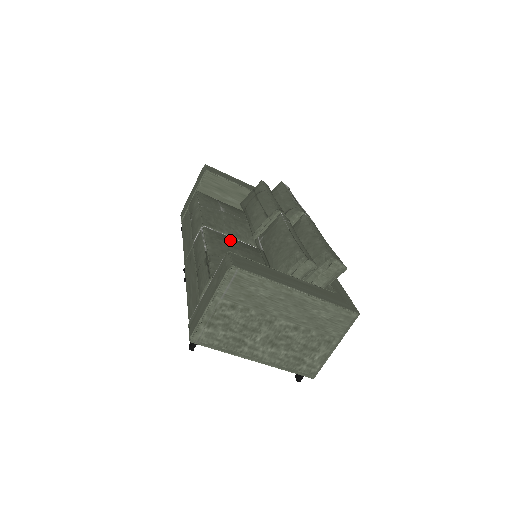
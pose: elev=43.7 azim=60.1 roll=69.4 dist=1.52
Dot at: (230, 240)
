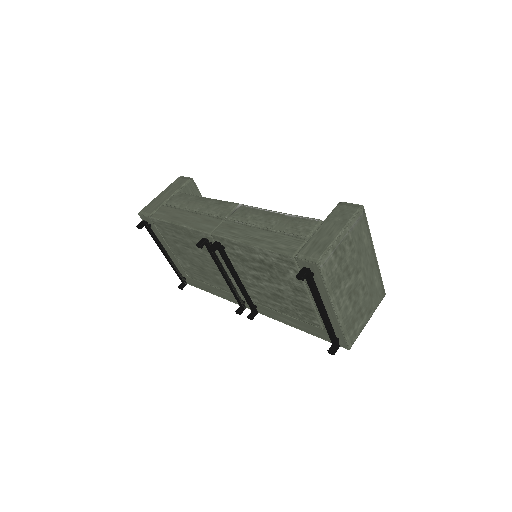
Dot at: occluded
